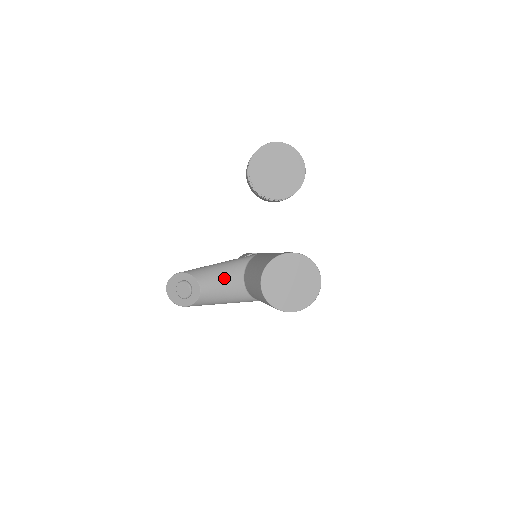
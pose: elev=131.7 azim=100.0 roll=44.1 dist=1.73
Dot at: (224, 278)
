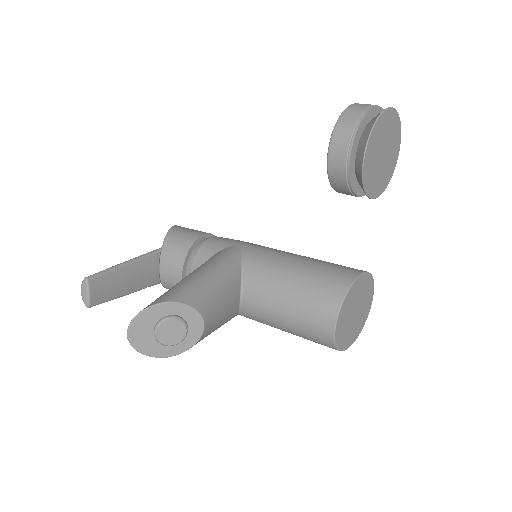
Dot at: (225, 299)
